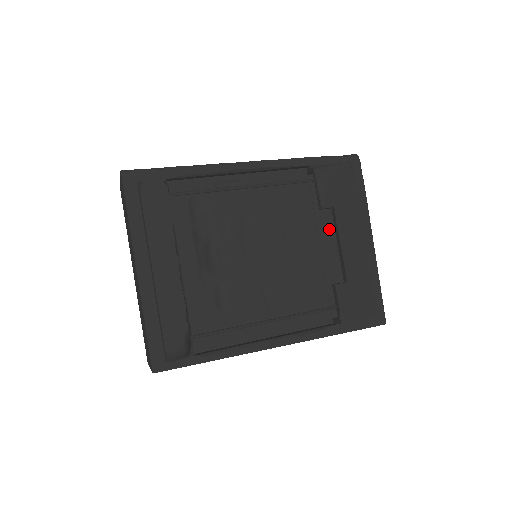
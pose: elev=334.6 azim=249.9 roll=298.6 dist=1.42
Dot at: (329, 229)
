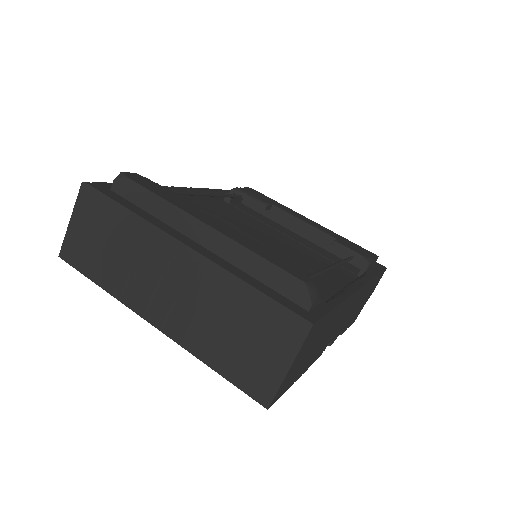
Dot at: (281, 229)
